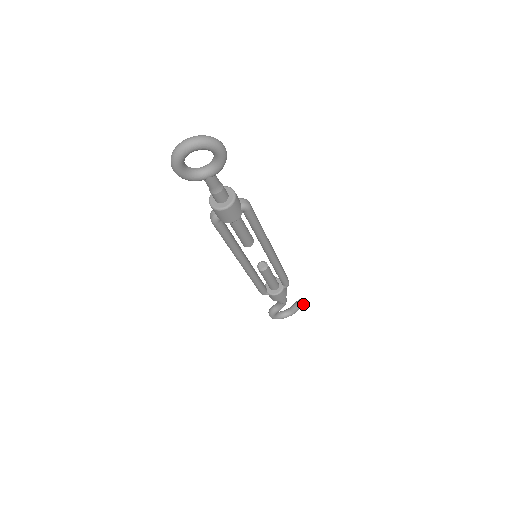
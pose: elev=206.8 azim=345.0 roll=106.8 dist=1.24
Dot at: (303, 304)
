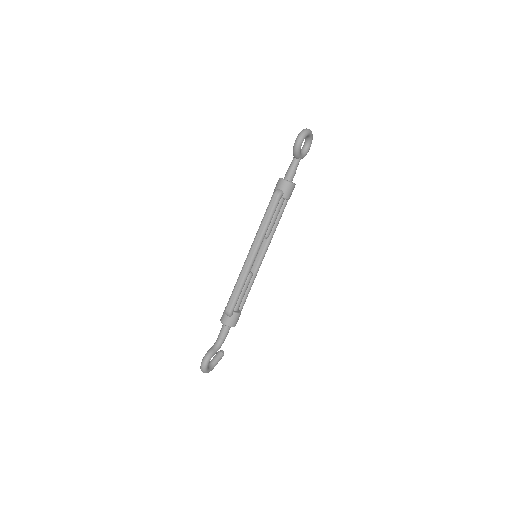
Dot at: occluded
